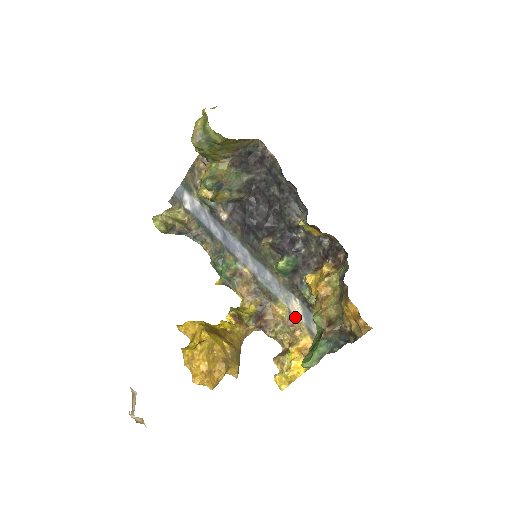
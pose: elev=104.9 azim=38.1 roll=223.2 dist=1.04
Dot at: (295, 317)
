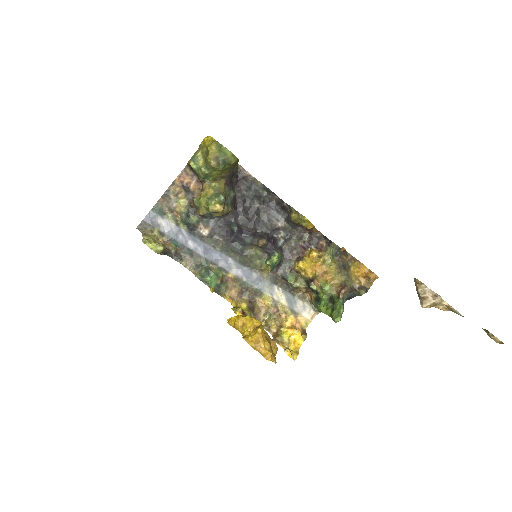
Dot at: (279, 304)
